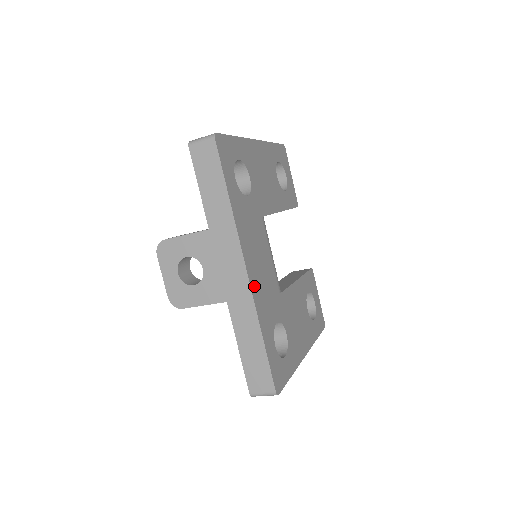
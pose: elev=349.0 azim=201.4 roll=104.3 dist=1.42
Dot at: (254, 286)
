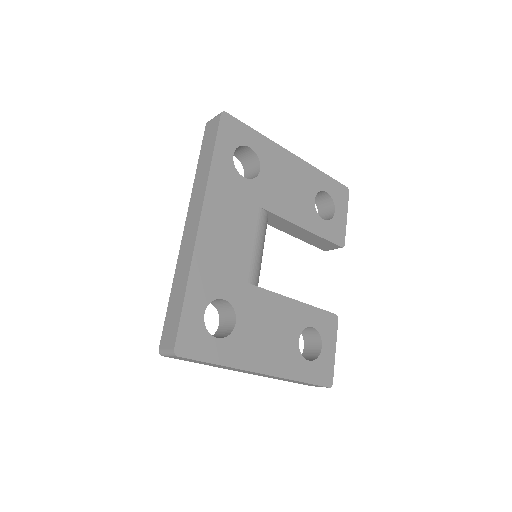
Dot at: (203, 242)
